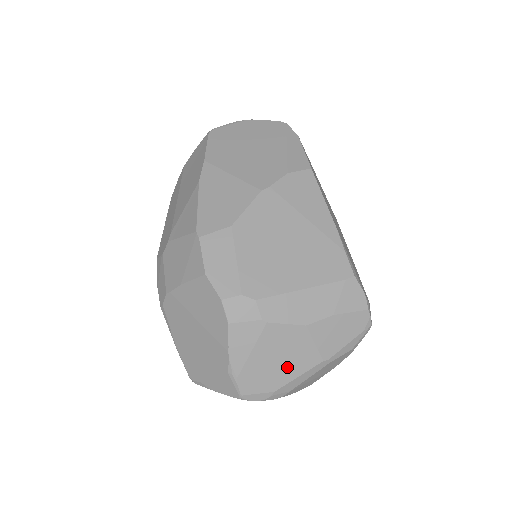
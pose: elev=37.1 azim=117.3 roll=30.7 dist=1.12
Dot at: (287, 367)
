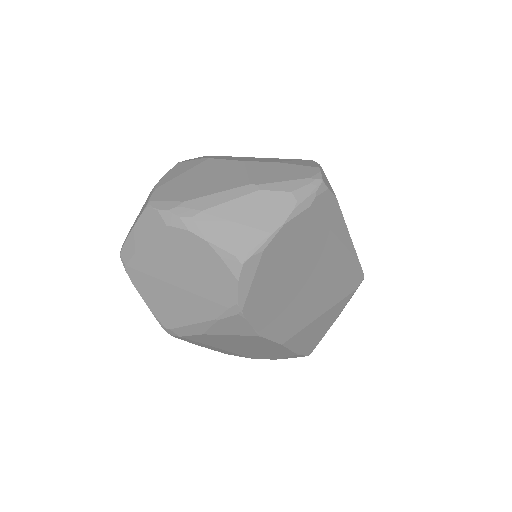
Dot at: (209, 185)
